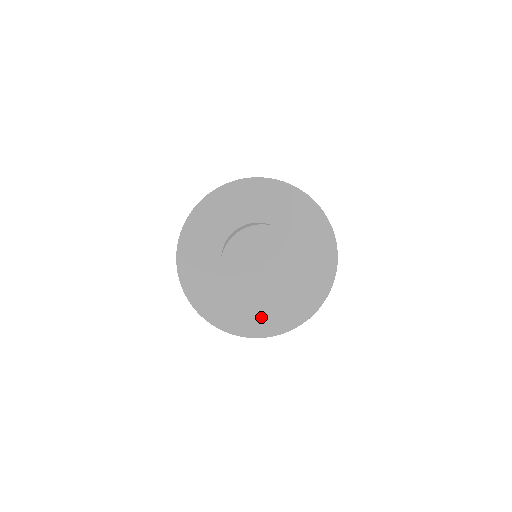
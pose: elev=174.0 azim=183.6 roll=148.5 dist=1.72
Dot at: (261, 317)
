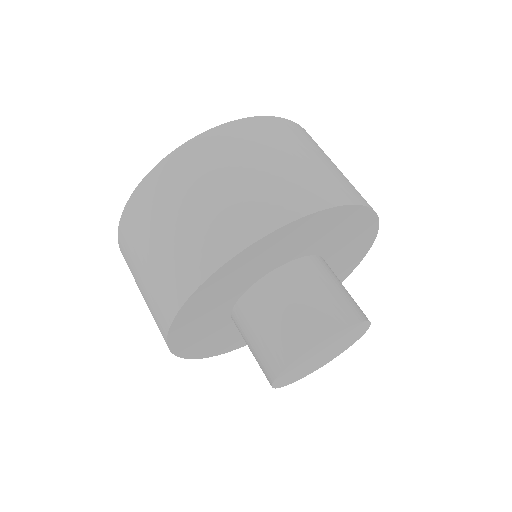
Dot at: occluded
